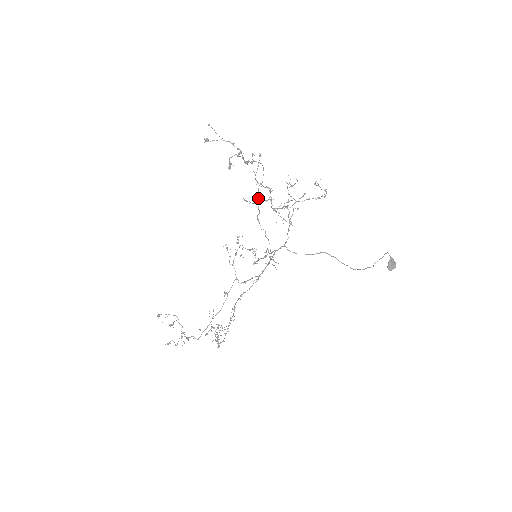
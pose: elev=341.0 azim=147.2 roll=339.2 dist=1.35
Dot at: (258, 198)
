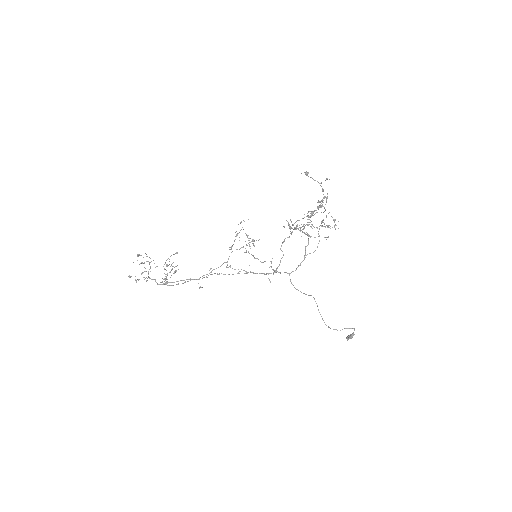
Dot at: occluded
